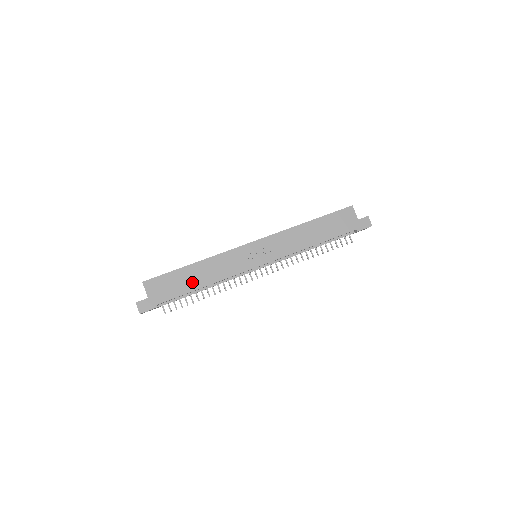
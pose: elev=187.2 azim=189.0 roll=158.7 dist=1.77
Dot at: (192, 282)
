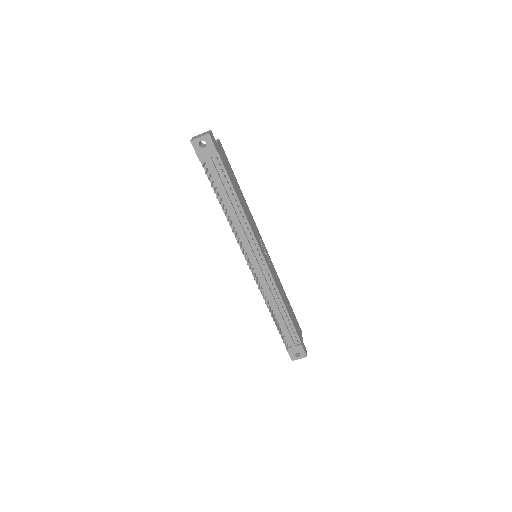
Dot at: (237, 190)
